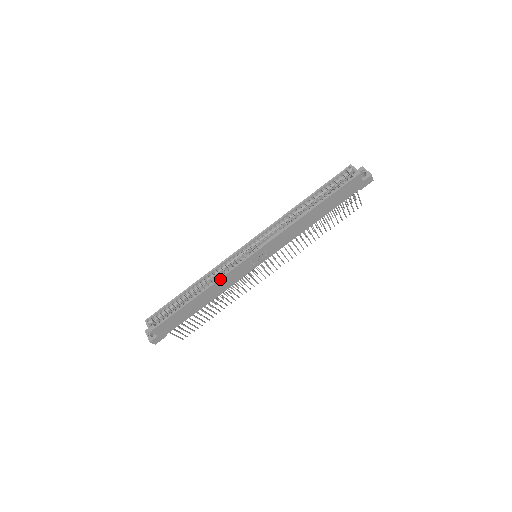
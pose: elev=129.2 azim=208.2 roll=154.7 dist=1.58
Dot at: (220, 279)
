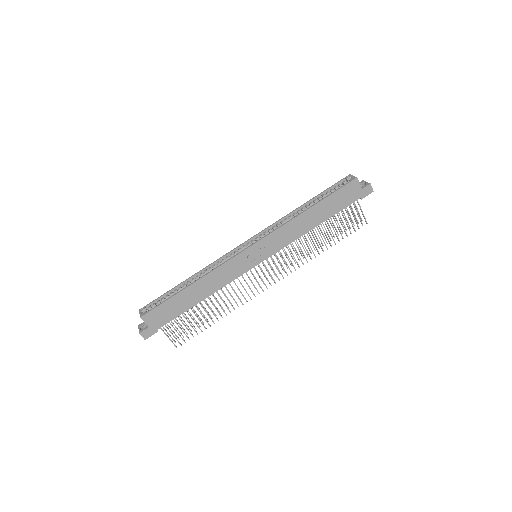
Dot at: (216, 269)
